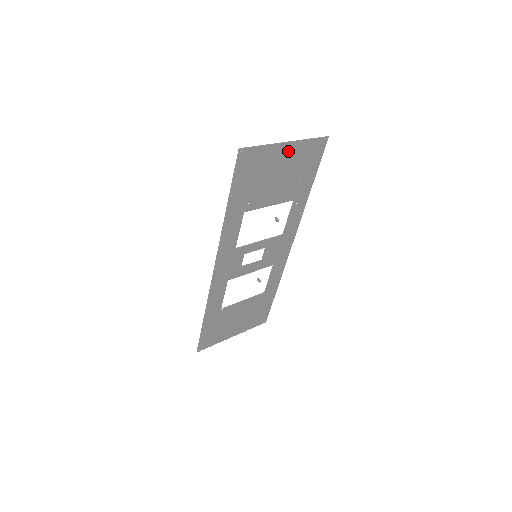
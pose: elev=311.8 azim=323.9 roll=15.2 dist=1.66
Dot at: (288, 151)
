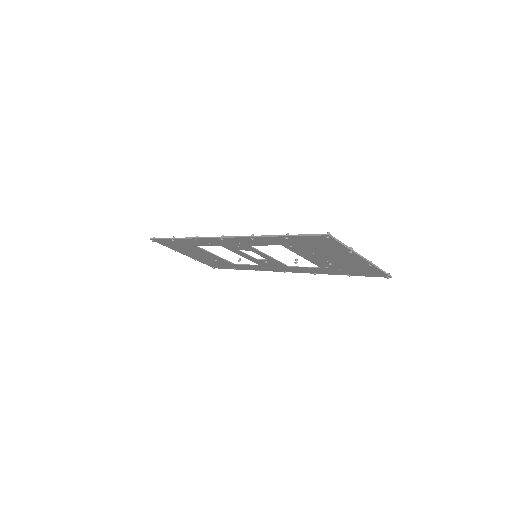
Dot at: (357, 259)
